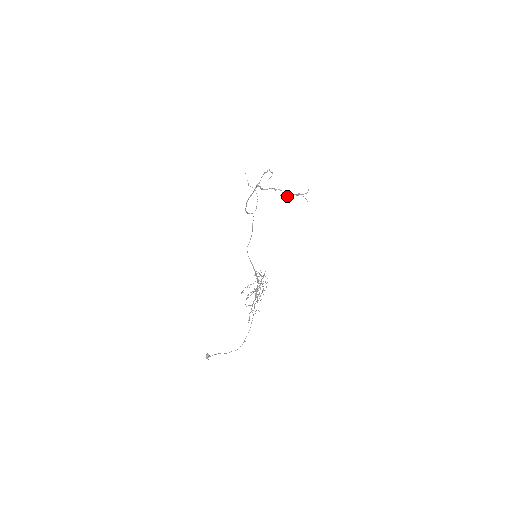
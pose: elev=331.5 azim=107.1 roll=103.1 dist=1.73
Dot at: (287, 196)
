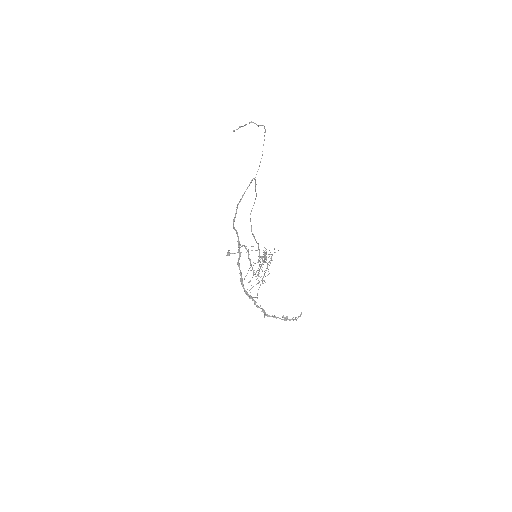
Dot at: occluded
